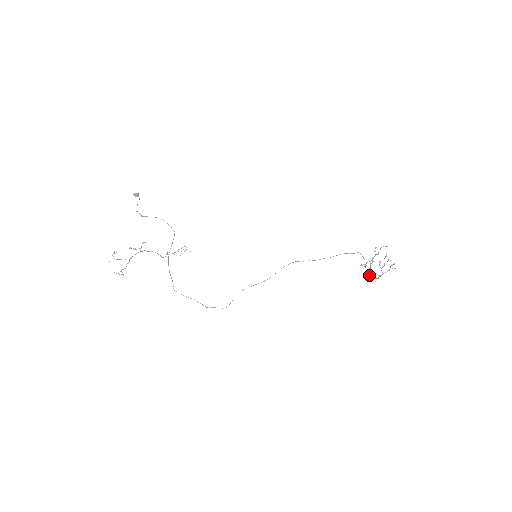
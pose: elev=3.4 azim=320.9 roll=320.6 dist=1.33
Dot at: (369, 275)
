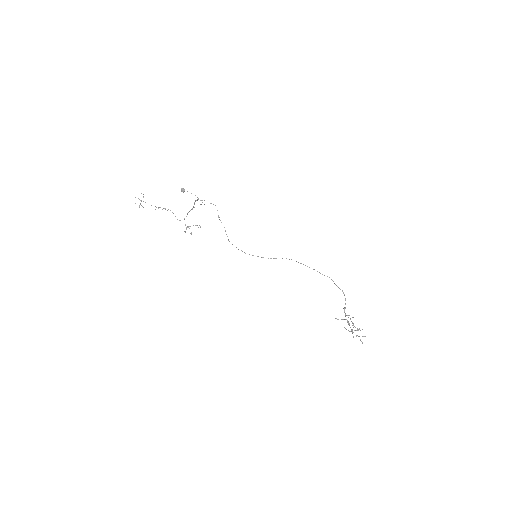
Dot at: (345, 316)
